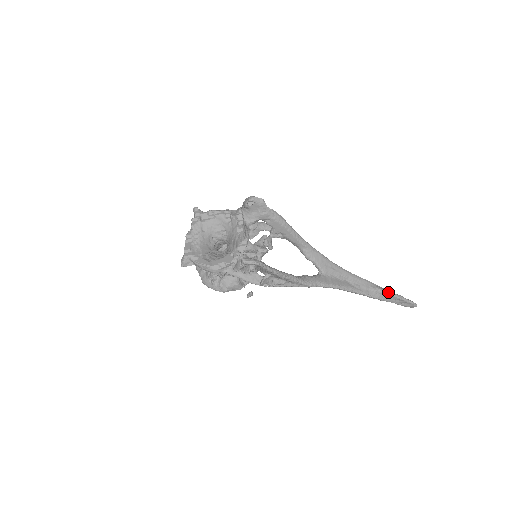
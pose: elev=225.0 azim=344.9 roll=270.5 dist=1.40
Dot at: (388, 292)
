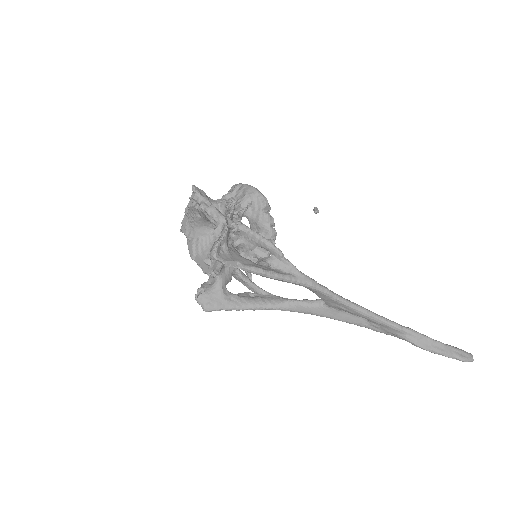
Dot at: (419, 346)
